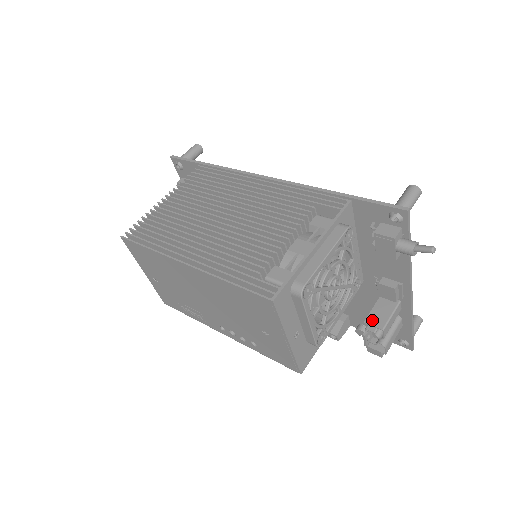
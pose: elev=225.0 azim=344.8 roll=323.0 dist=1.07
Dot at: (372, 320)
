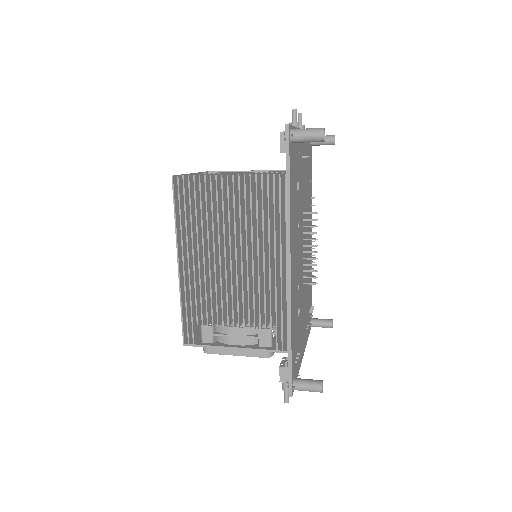
Dot at: occluded
